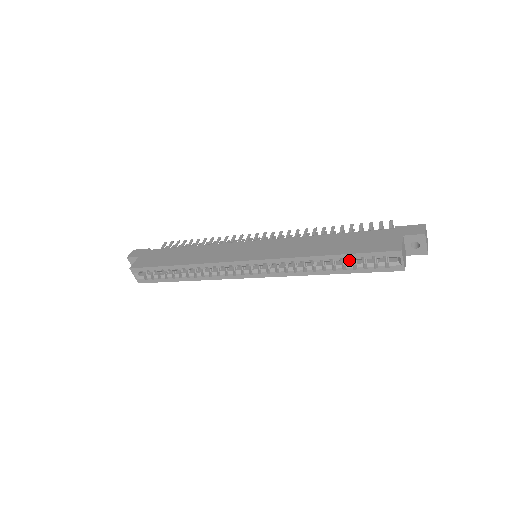
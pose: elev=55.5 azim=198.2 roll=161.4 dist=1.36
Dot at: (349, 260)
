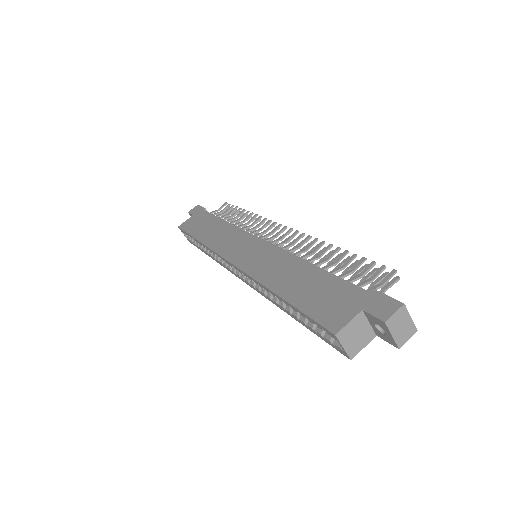
Dot at: occluded
